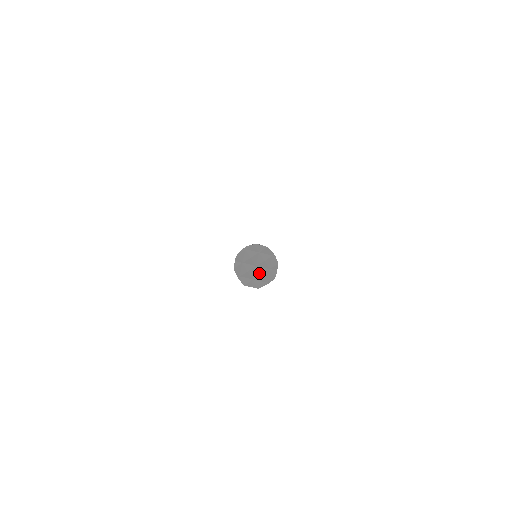
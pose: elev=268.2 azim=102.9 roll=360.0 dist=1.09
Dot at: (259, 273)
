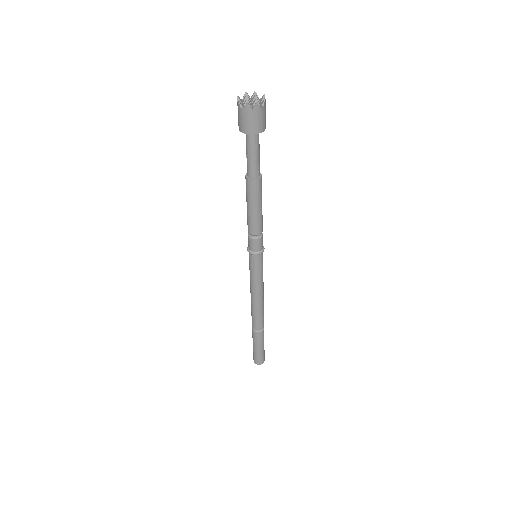
Dot at: (254, 100)
